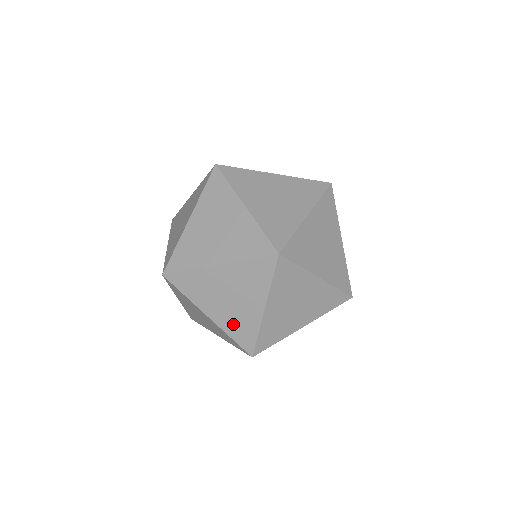
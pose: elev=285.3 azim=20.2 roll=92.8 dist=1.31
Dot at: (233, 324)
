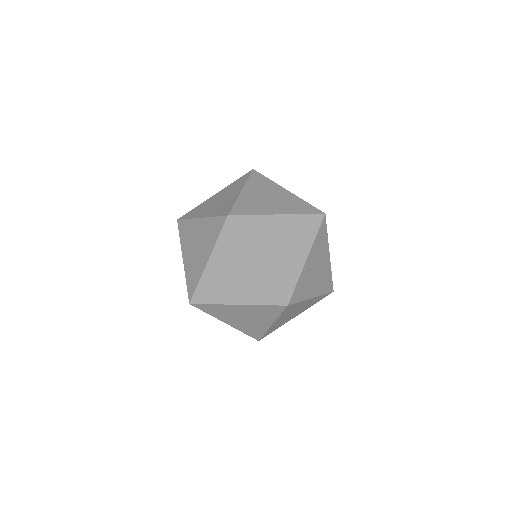
Dot at: (254, 293)
